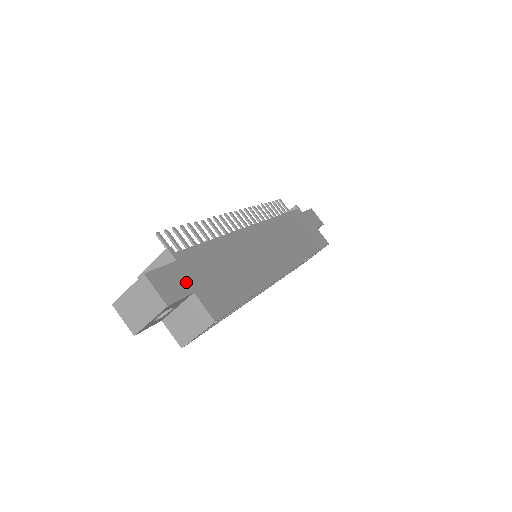
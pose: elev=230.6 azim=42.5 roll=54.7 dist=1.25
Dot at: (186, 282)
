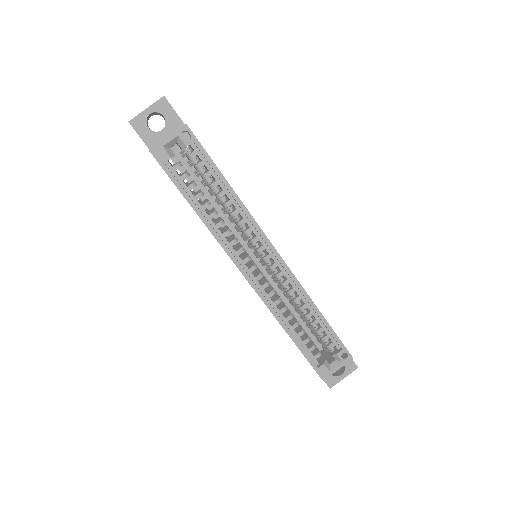
Dot at: occluded
